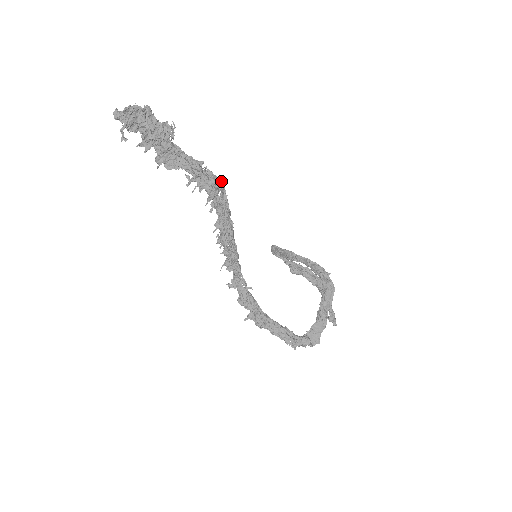
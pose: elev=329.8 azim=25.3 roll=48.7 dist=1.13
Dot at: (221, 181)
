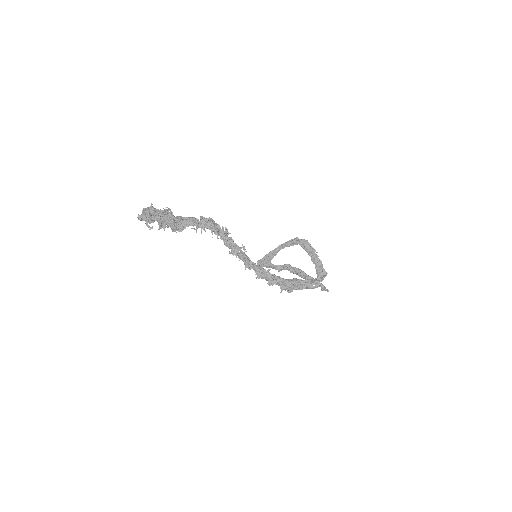
Dot at: (211, 218)
